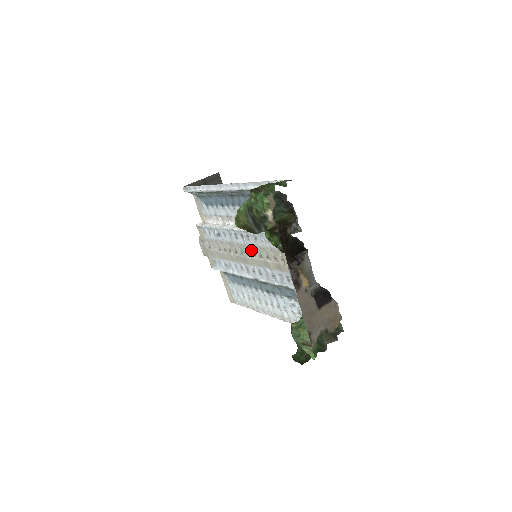
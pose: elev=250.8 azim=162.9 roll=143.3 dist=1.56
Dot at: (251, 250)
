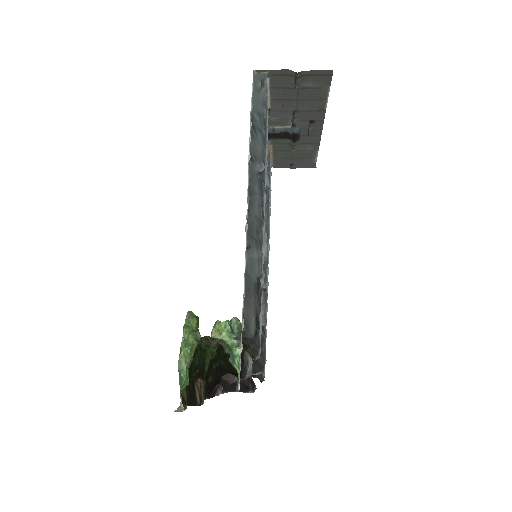
Dot at: occluded
